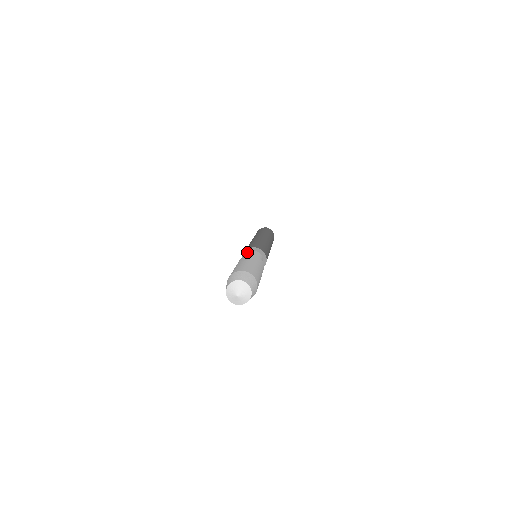
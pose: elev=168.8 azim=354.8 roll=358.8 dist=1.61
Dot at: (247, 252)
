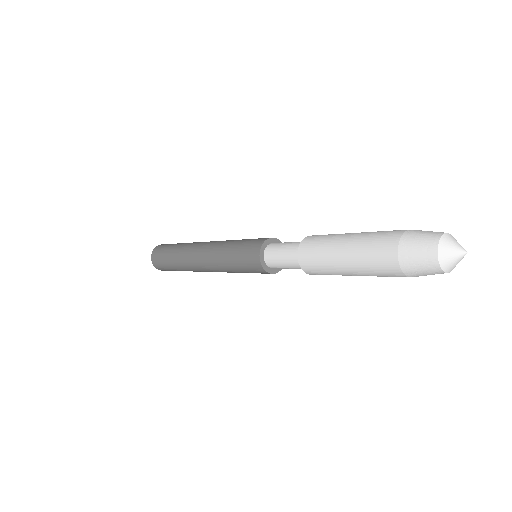
Dot at: (264, 245)
